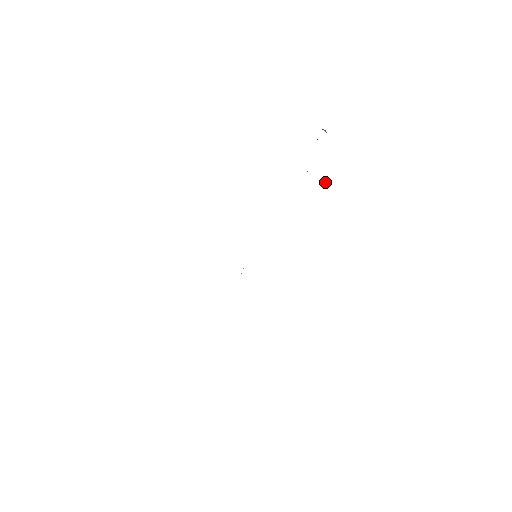
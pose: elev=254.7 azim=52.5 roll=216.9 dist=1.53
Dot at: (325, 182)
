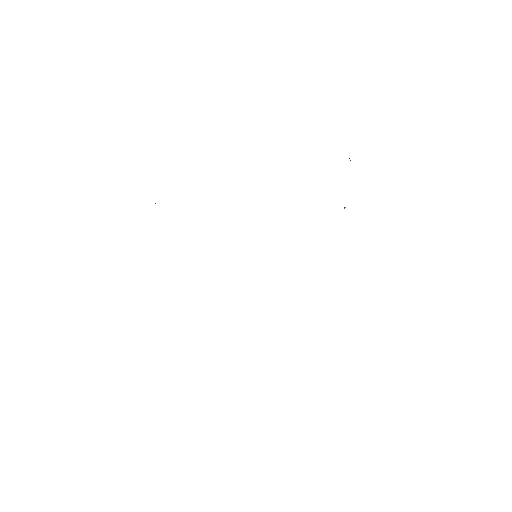
Dot at: occluded
